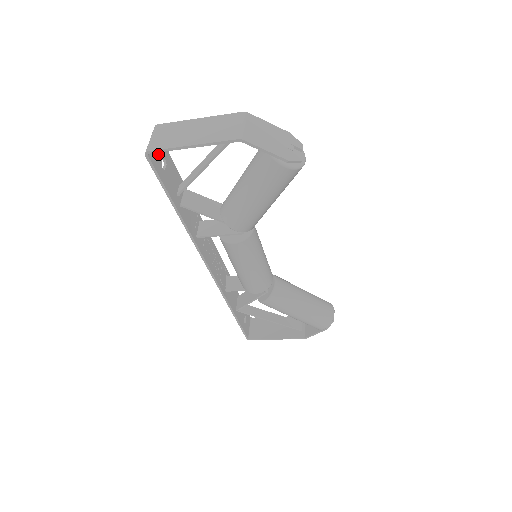
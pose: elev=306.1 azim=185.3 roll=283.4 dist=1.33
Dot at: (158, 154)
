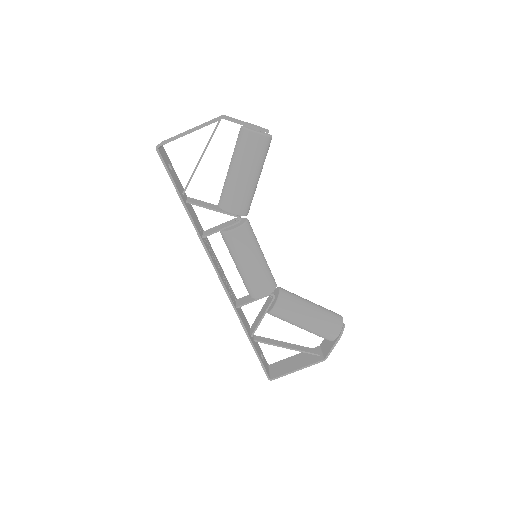
Dot at: (165, 158)
